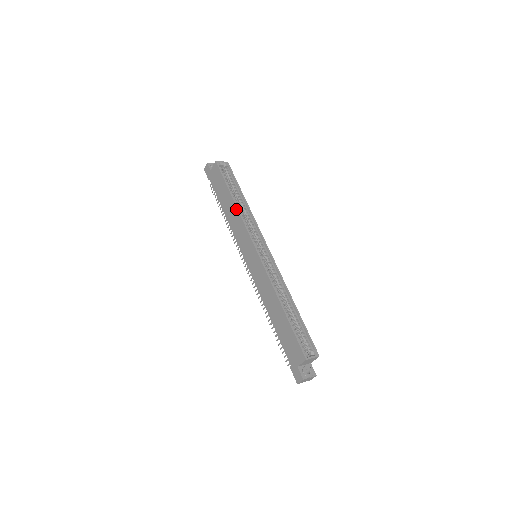
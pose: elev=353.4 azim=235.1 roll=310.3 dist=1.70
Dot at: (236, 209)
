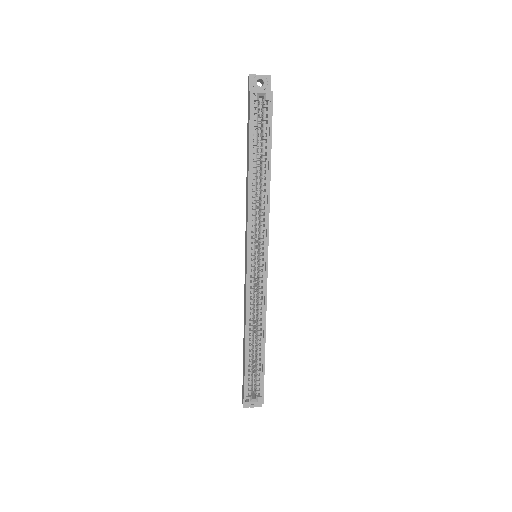
Dot at: occluded
